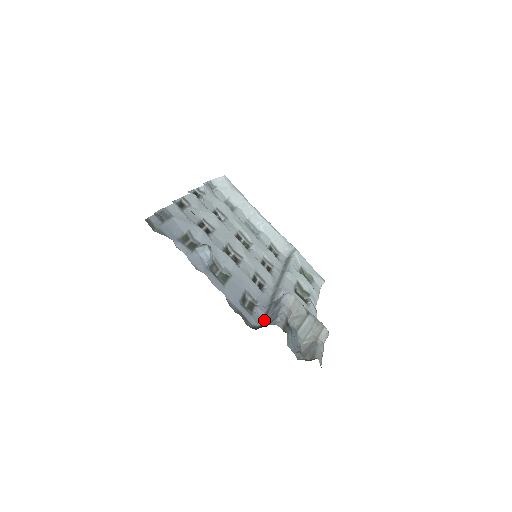
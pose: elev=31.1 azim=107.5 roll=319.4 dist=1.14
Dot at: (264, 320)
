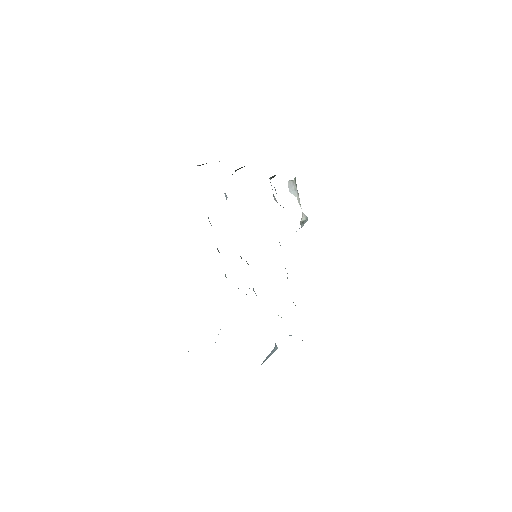
Dot at: occluded
